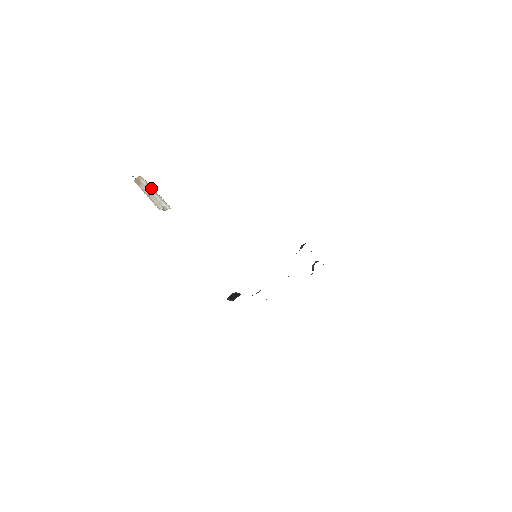
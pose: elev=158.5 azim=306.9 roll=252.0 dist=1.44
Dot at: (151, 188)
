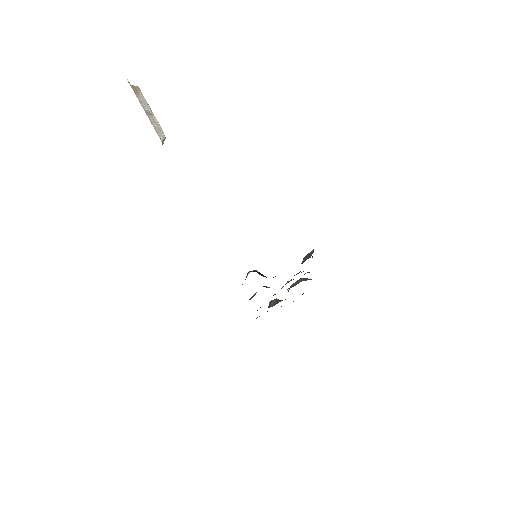
Dot at: occluded
